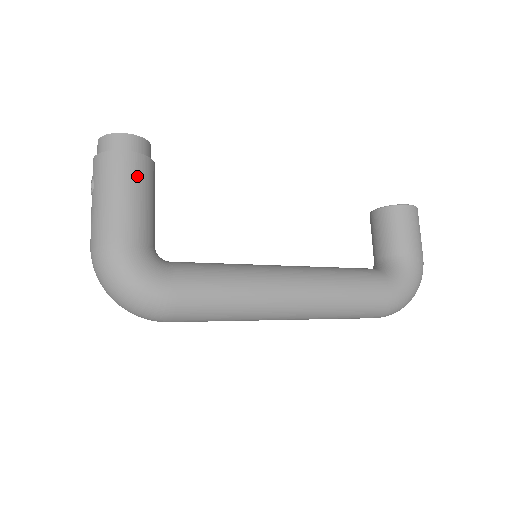
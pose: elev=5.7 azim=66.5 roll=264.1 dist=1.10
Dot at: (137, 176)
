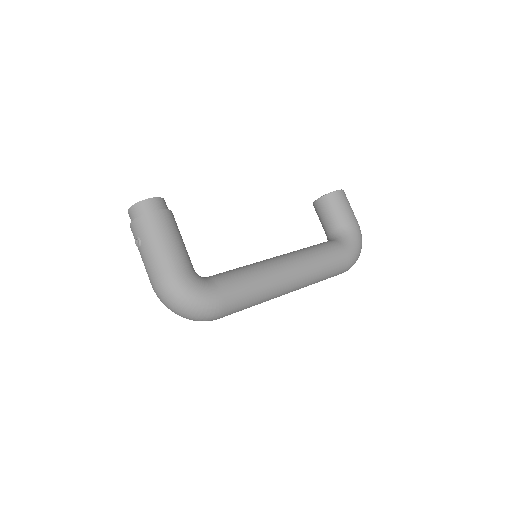
Dot at: (170, 225)
